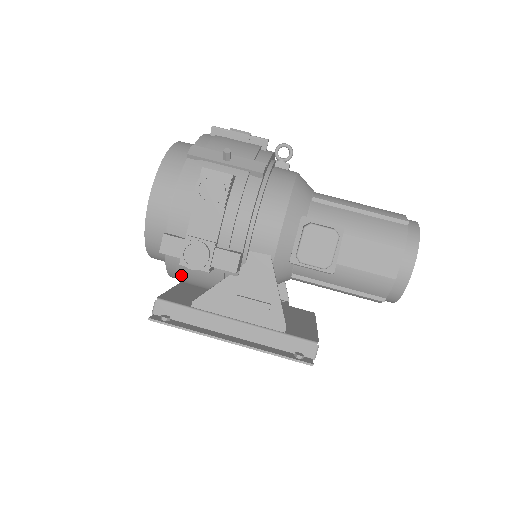
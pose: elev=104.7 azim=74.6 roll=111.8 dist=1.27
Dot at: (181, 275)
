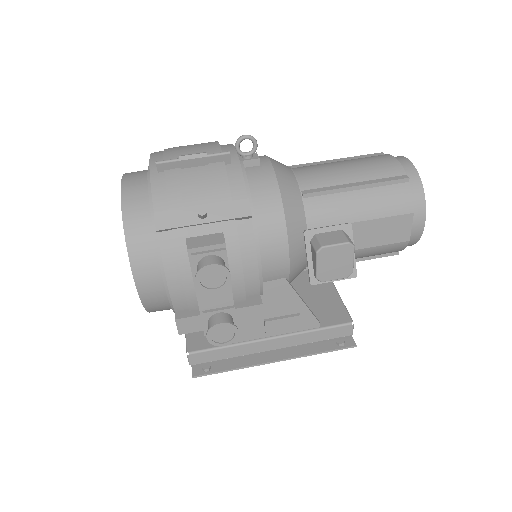
Dot at: occluded
